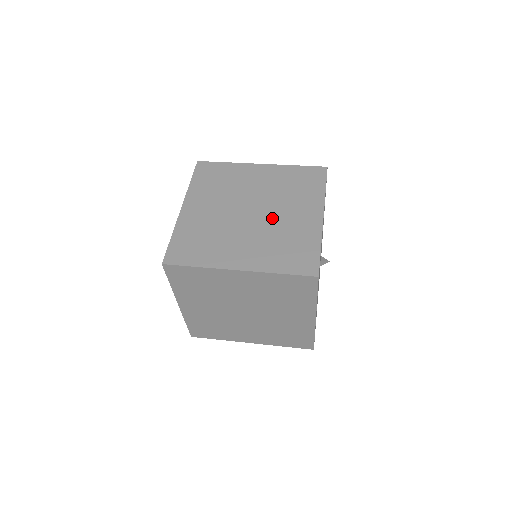
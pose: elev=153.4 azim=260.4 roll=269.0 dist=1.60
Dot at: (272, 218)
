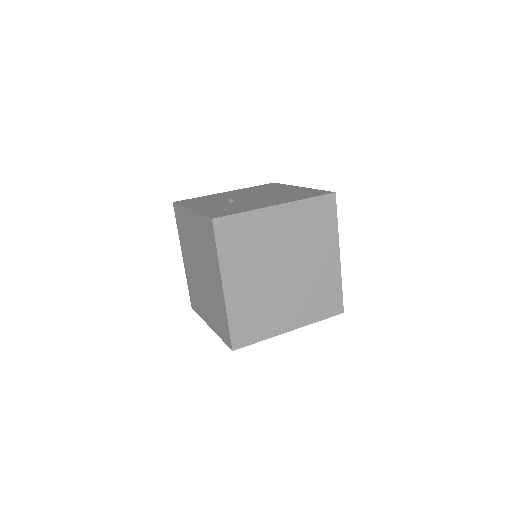
Dot at: (303, 271)
